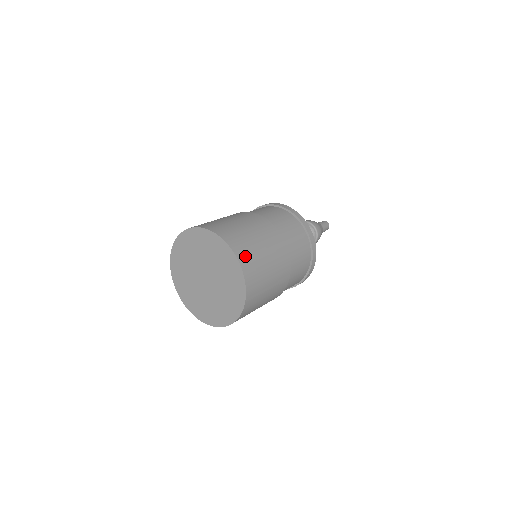
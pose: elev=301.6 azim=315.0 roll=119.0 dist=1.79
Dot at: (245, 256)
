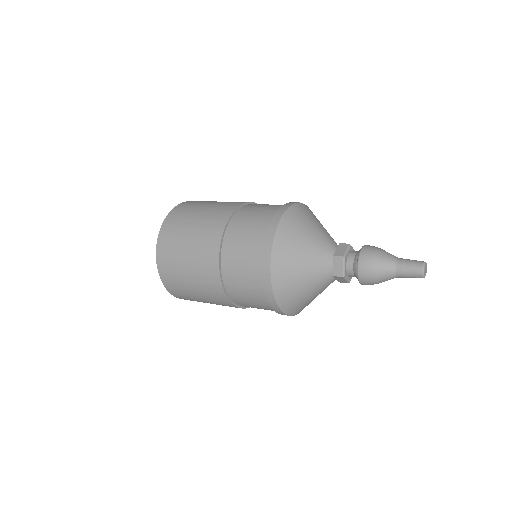
Dot at: (170, 283)
